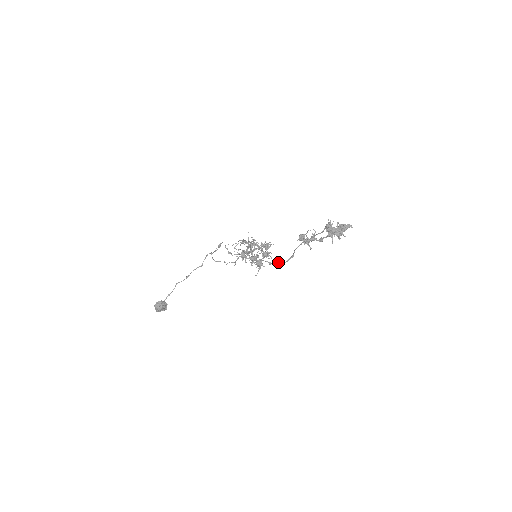
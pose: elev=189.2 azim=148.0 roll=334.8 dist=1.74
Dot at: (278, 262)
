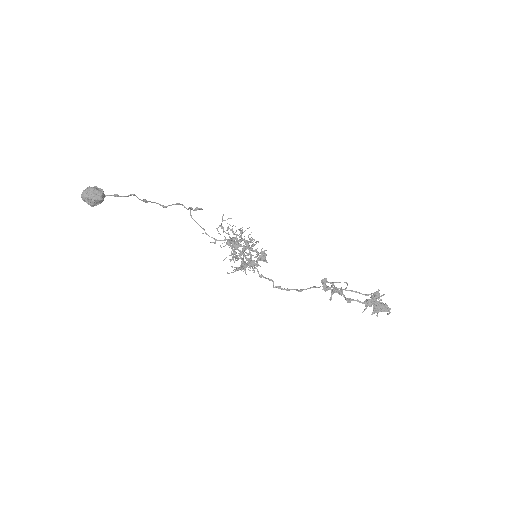
Dot at: occluded
